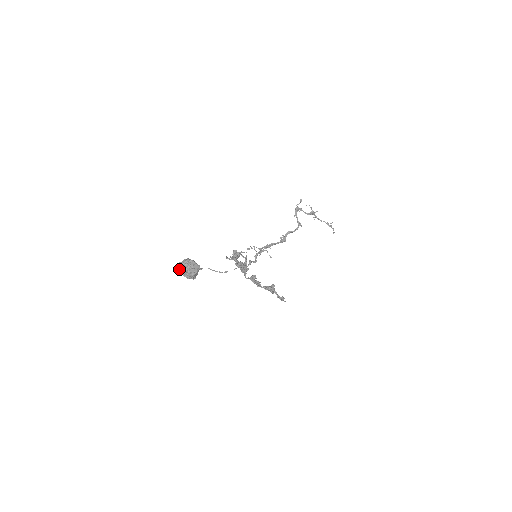
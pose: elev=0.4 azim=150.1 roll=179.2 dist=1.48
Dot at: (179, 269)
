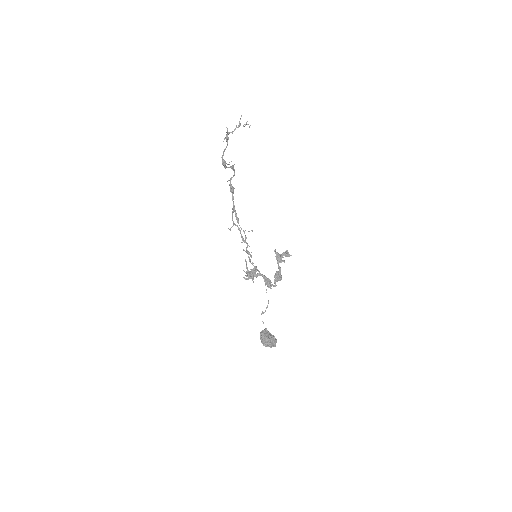
Dot at: occluded
